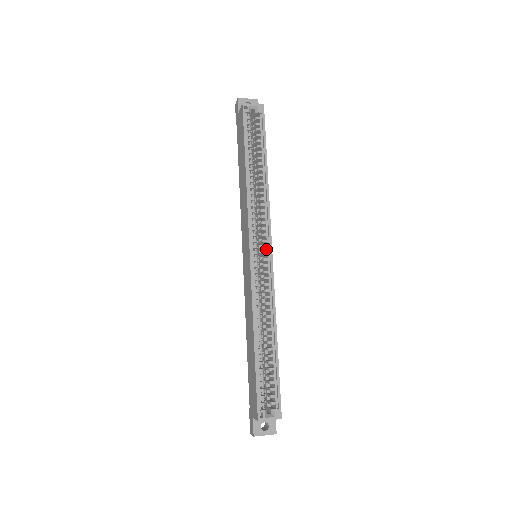
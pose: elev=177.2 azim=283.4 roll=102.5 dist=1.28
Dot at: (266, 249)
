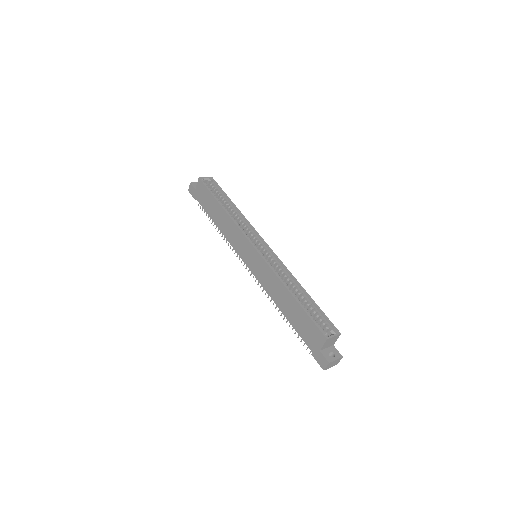
Dot at: (262, 245)
